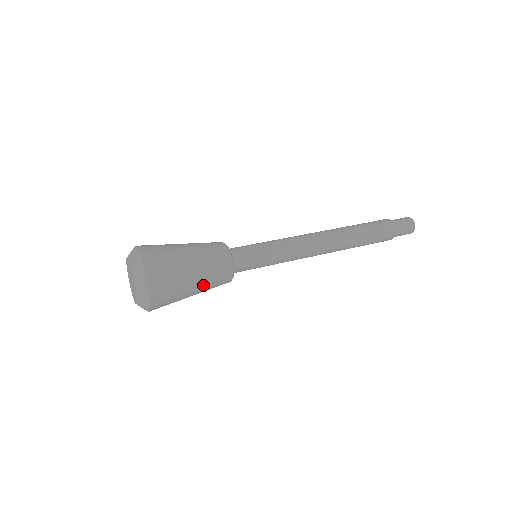
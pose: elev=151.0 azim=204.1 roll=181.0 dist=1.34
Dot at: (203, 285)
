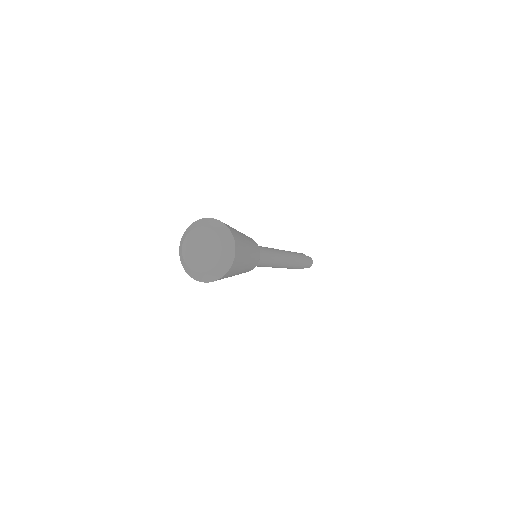
Dot at: (250, 261)
